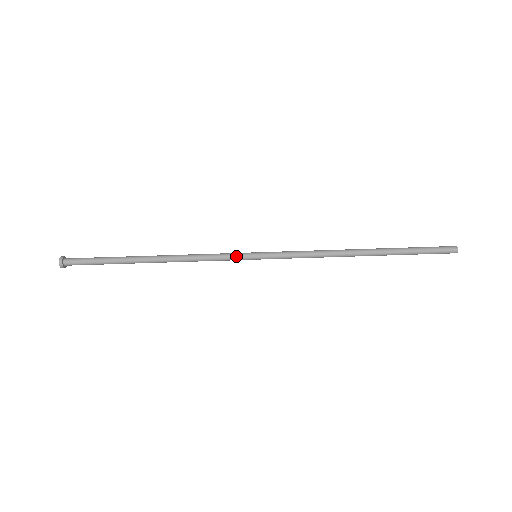
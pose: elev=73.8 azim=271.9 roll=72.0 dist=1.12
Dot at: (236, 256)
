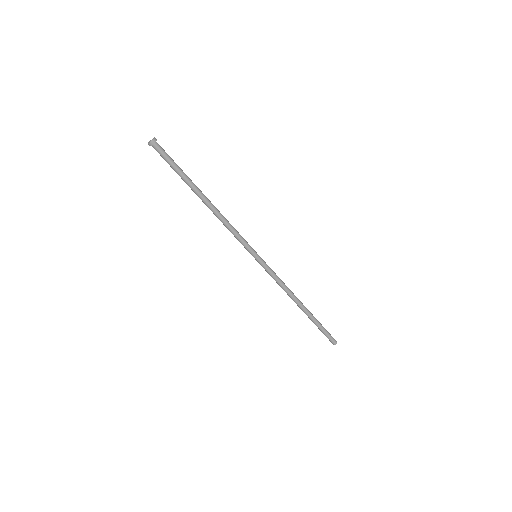
Dot at: (249, 245)
